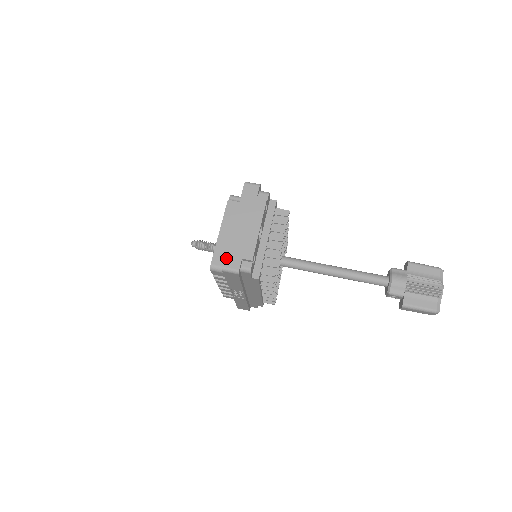
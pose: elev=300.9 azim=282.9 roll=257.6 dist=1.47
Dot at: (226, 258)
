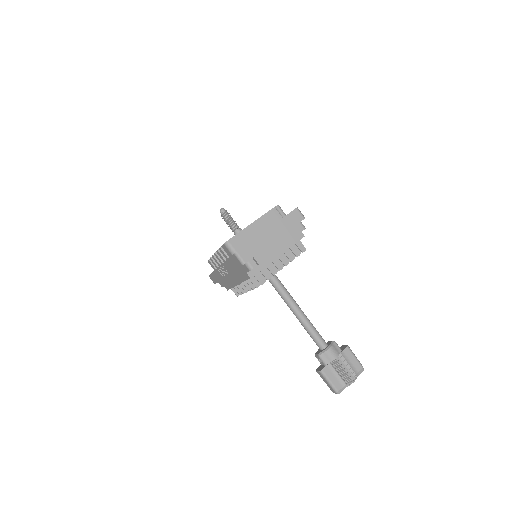
Dot at: (244, 248)
